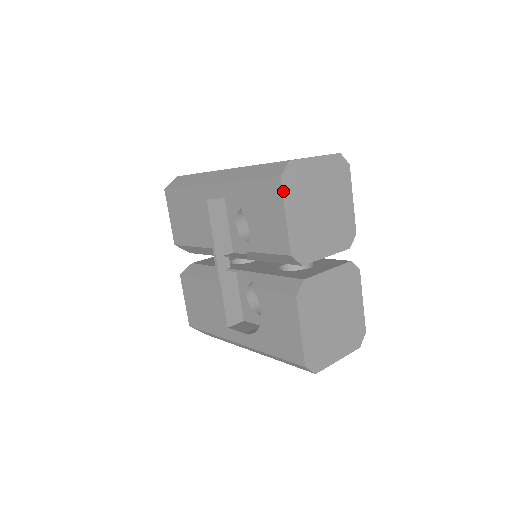
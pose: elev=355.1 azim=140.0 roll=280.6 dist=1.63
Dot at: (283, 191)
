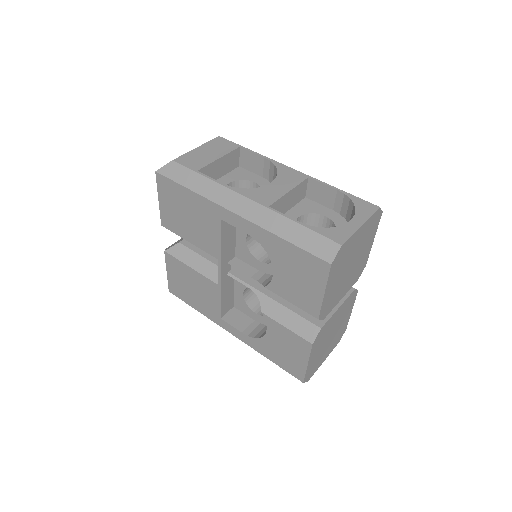
Dot at: (329, 275)
